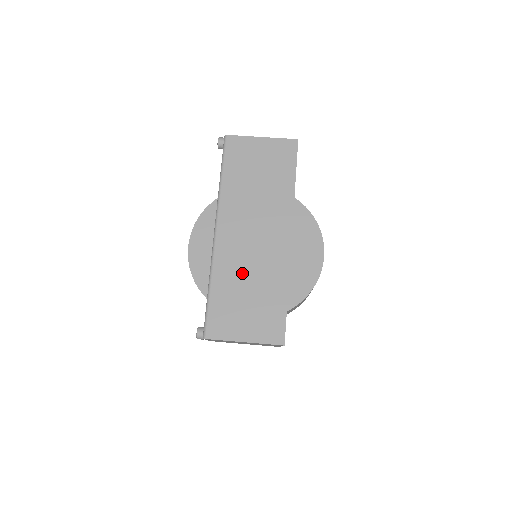
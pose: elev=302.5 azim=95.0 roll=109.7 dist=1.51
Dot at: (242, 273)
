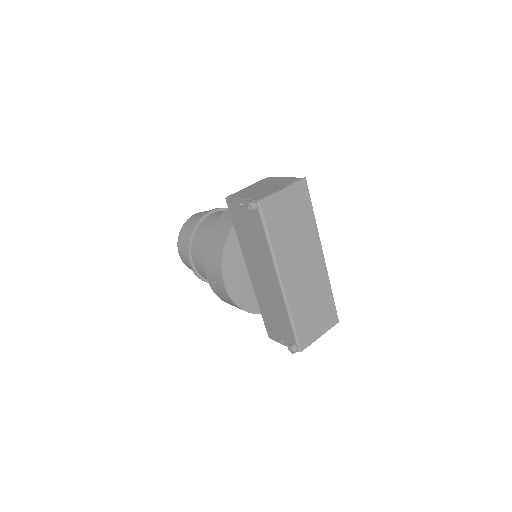
Dot at: (306, 298)
